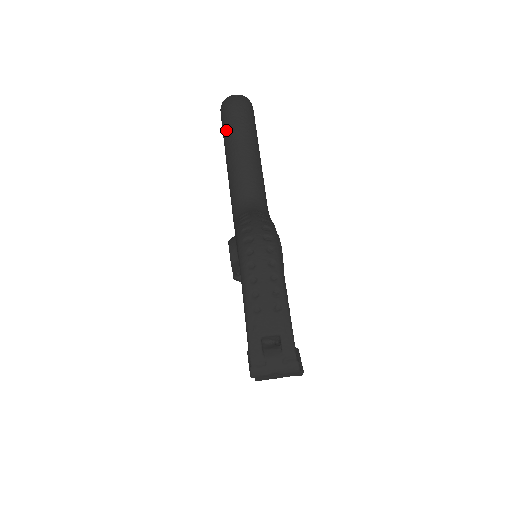
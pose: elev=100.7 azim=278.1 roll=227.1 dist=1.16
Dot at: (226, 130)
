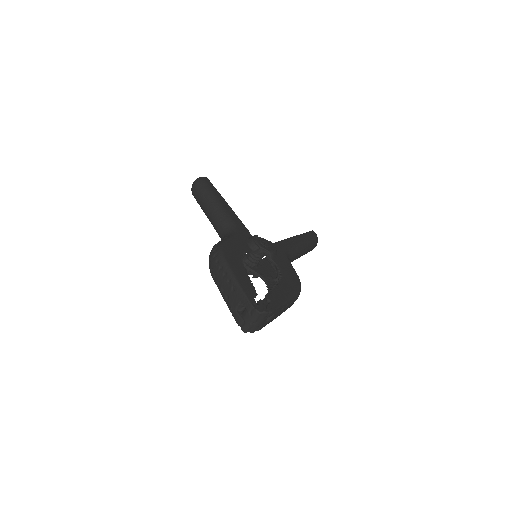
Dot at: occluded
